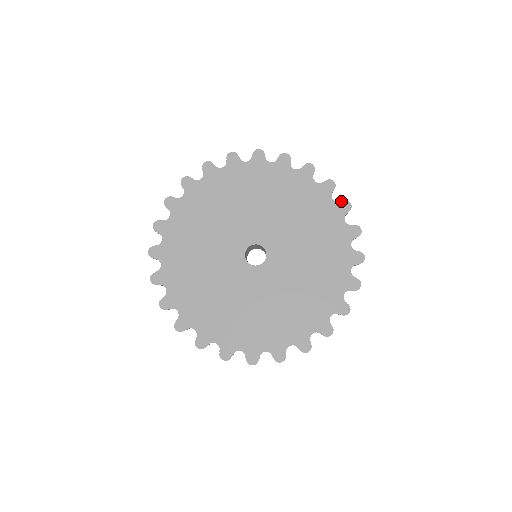
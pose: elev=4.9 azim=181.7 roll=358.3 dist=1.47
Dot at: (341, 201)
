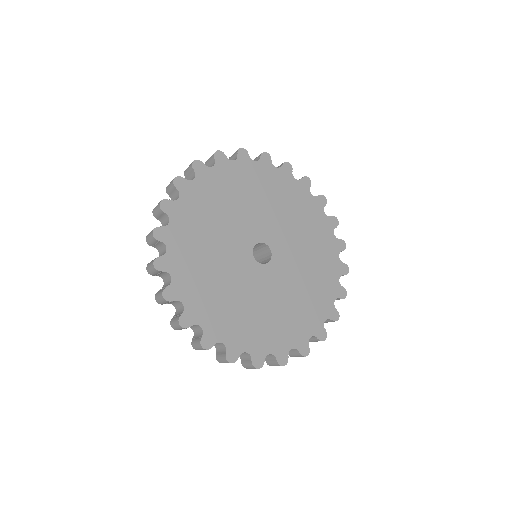
Dot at: (340, 239)
